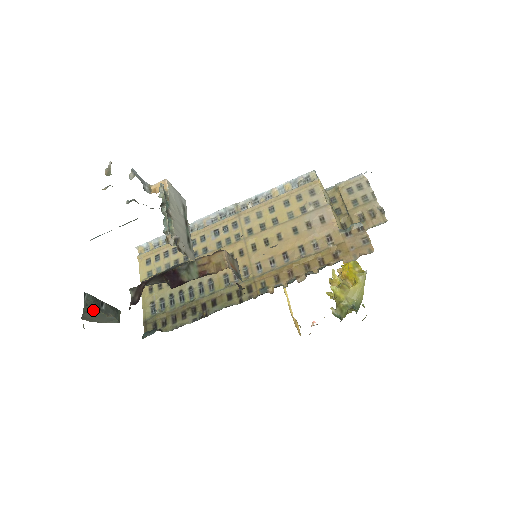
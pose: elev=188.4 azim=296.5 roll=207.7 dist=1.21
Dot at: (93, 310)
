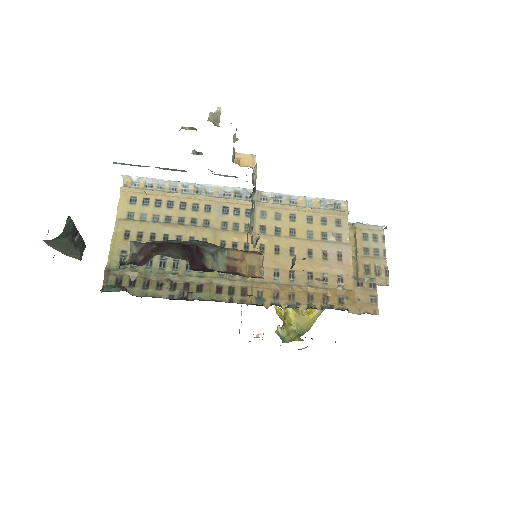
Dot at: (67, 239)
